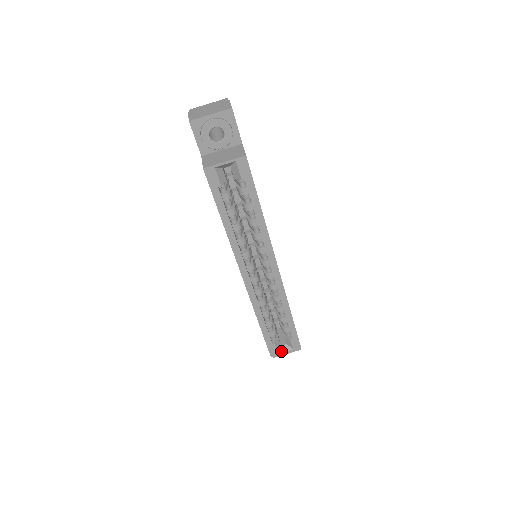
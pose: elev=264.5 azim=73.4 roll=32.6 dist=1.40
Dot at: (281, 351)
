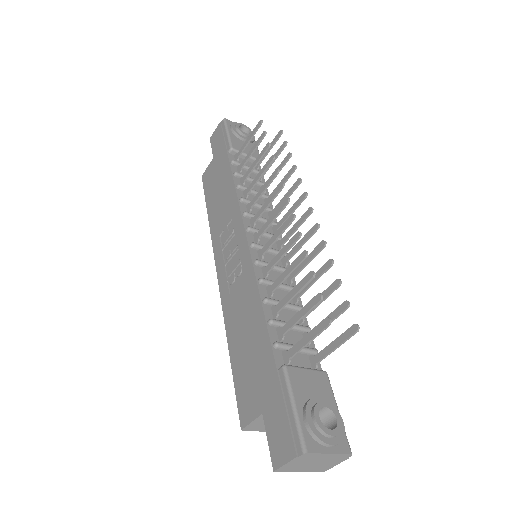
Dot at: occluded
